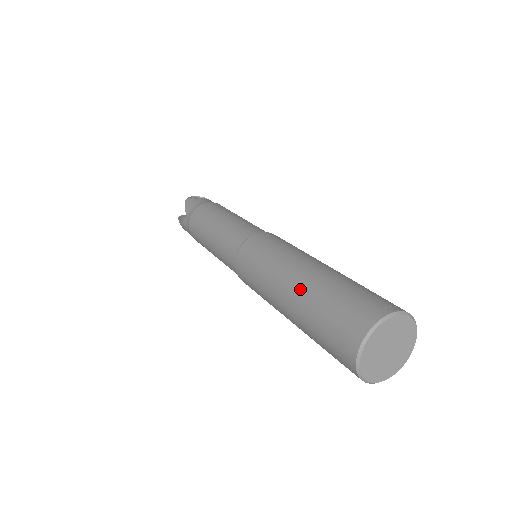
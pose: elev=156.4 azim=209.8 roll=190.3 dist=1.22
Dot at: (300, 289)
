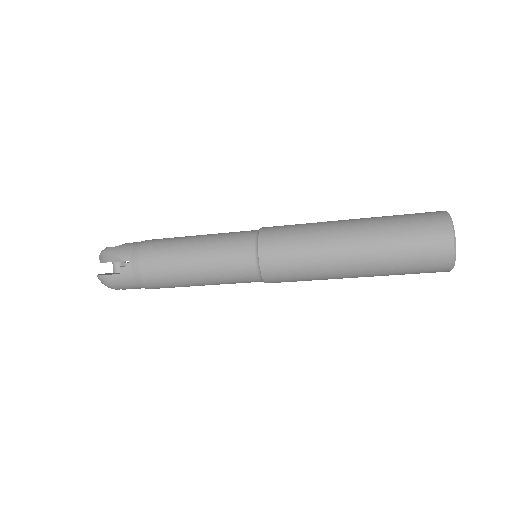
Dot at: (366, 234)
